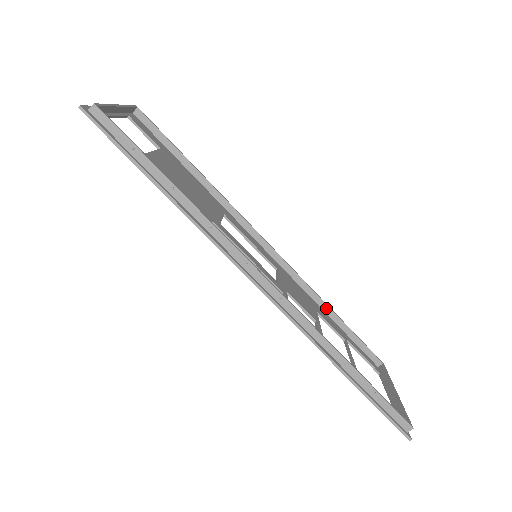
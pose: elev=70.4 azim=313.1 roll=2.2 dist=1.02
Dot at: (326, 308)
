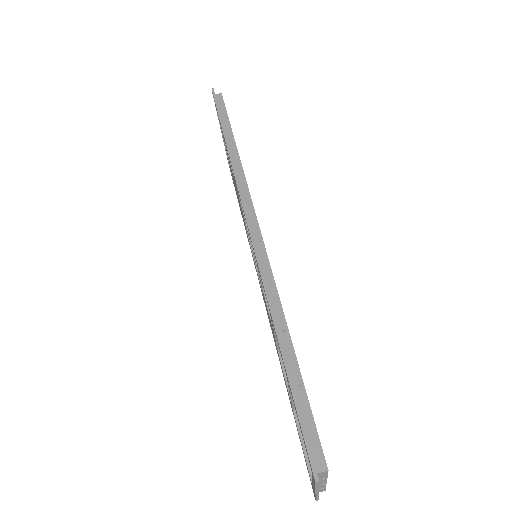
Dot at: occluded
